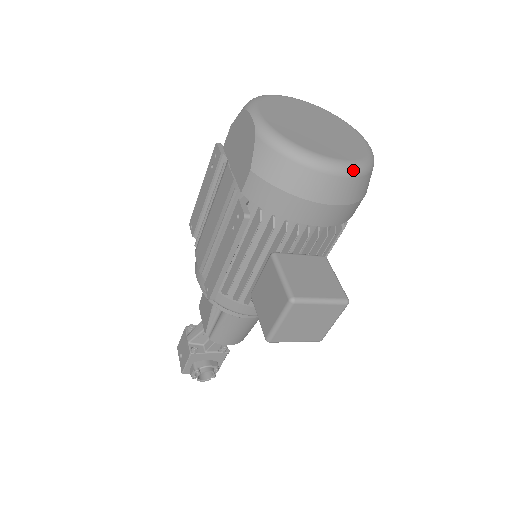
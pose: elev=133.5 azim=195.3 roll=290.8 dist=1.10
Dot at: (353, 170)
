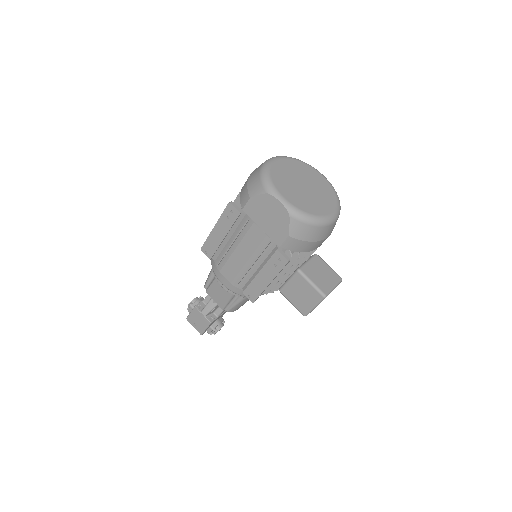
Dot at: (339, 214)
